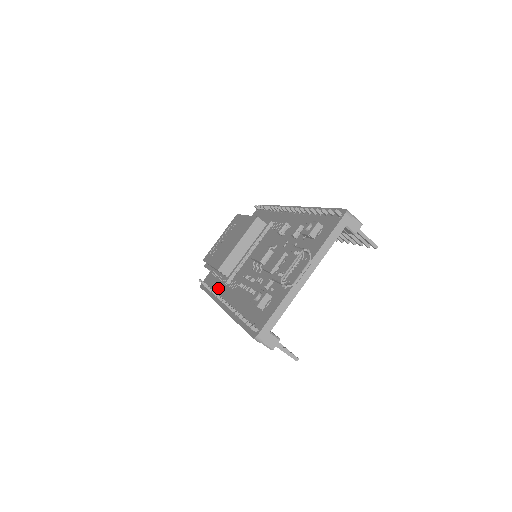
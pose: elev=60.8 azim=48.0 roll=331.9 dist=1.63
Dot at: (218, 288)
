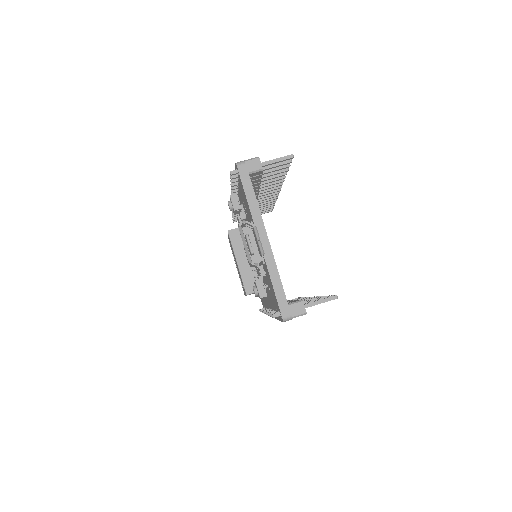
Dot at: (265, 304)
